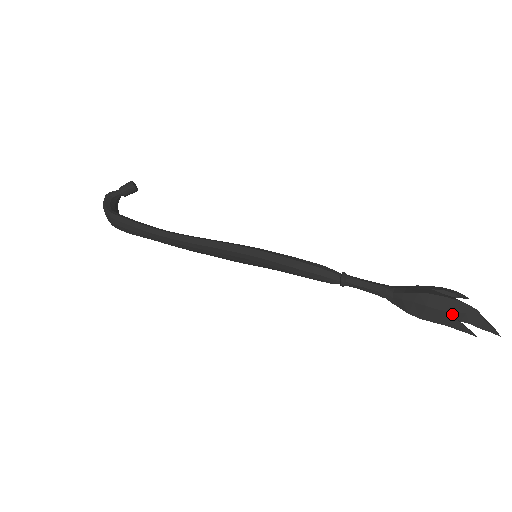
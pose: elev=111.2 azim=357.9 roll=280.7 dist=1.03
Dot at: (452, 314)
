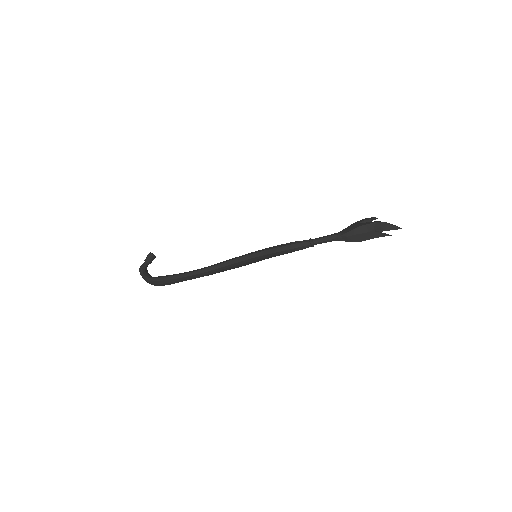
Dot at: (375, 231)
